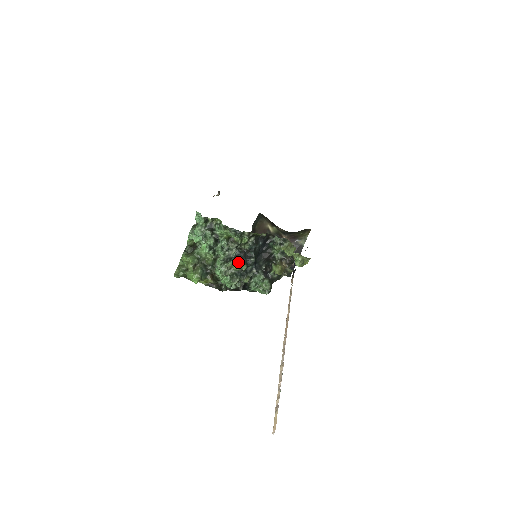
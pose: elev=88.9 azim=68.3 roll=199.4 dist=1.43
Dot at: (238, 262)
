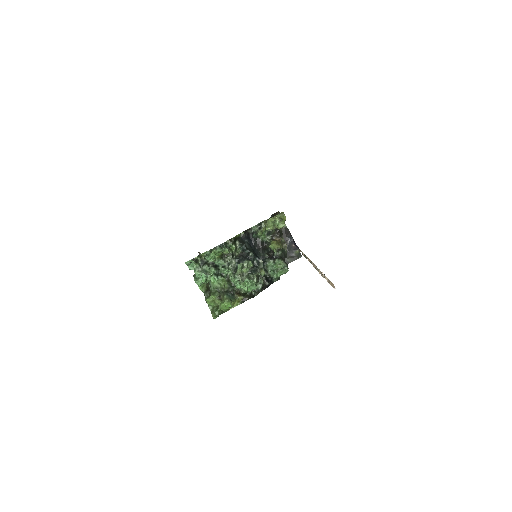
Dot at: (241, 263)
